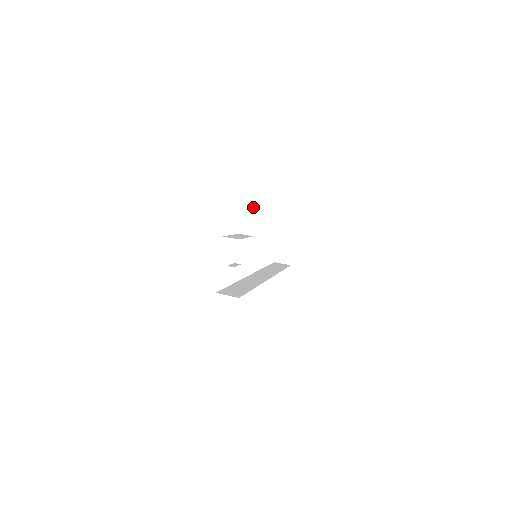
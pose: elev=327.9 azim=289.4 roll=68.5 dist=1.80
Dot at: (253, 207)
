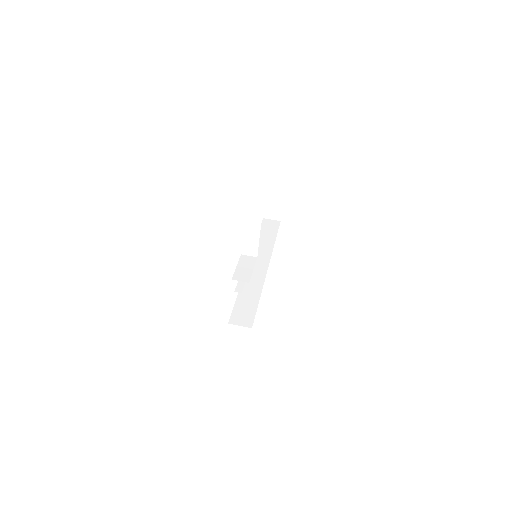
Dot at: (256, 232)
